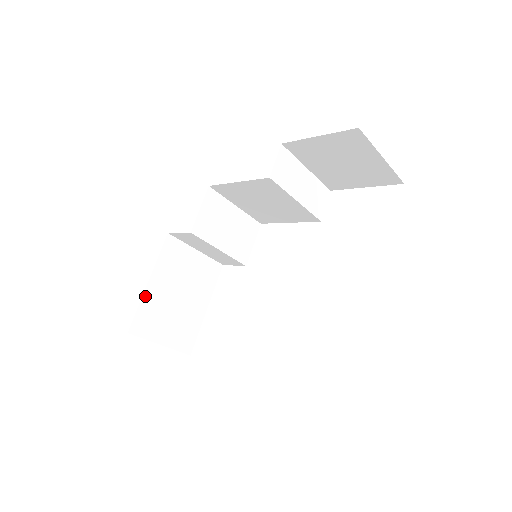
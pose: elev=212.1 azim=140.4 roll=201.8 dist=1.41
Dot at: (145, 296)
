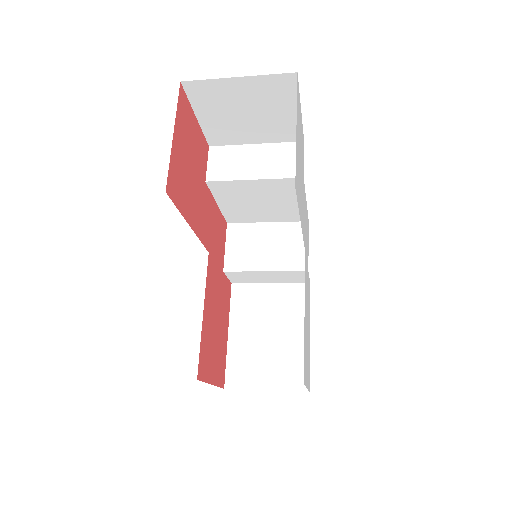
Dot at: (230, 348)
